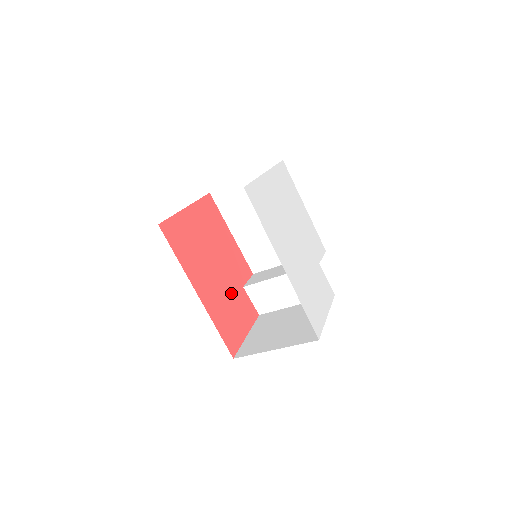
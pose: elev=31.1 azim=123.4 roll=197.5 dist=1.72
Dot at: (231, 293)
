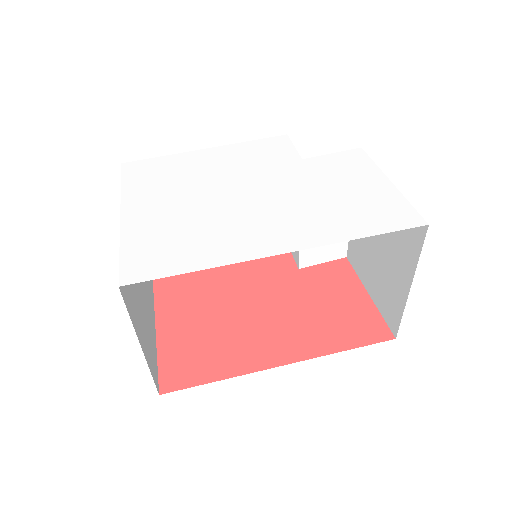
Dot at: (300, 297)
